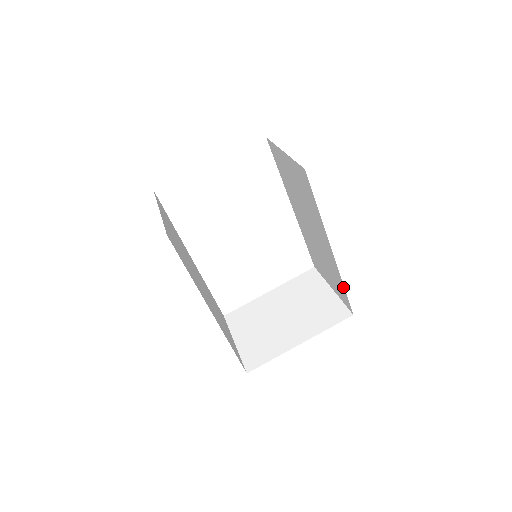
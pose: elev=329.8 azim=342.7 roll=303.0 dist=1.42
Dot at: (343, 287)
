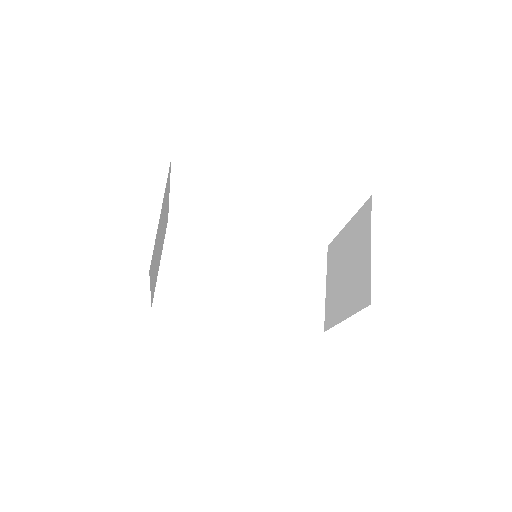
Dot at: occluded
